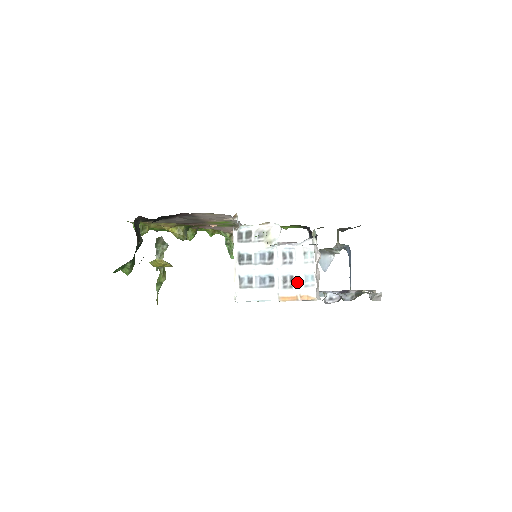
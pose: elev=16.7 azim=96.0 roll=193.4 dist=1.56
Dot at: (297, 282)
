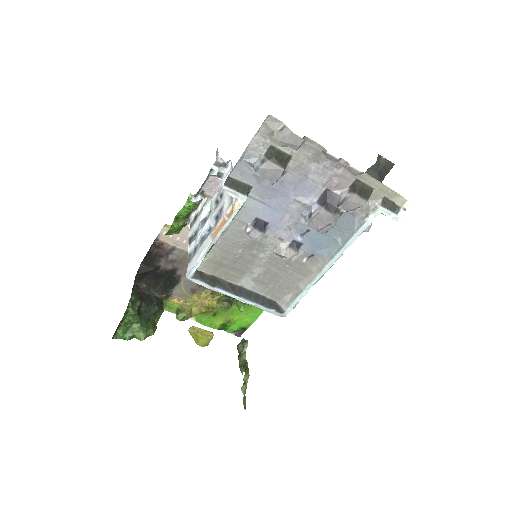
Dot at: (224, 208)
